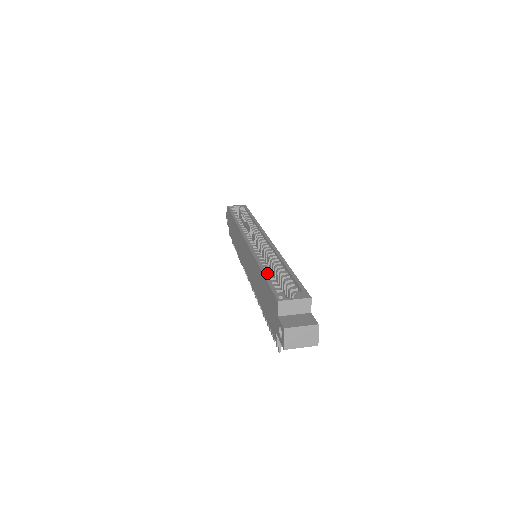
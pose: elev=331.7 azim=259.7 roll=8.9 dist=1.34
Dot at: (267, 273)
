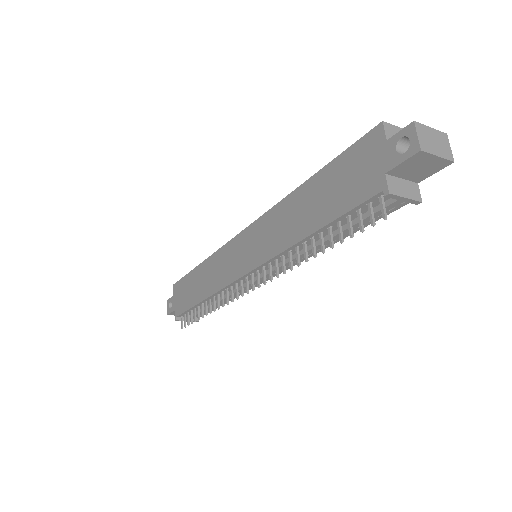
Dot at: occluded
